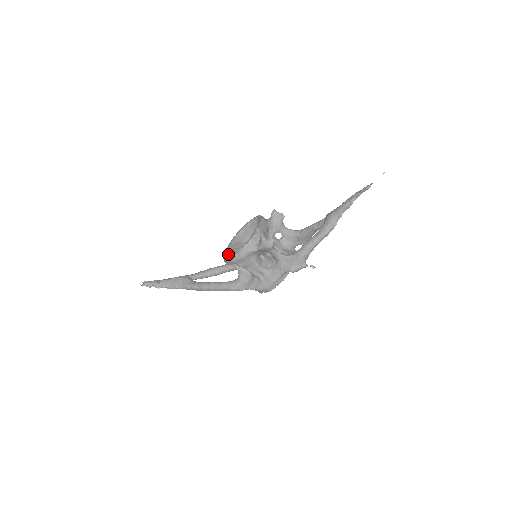
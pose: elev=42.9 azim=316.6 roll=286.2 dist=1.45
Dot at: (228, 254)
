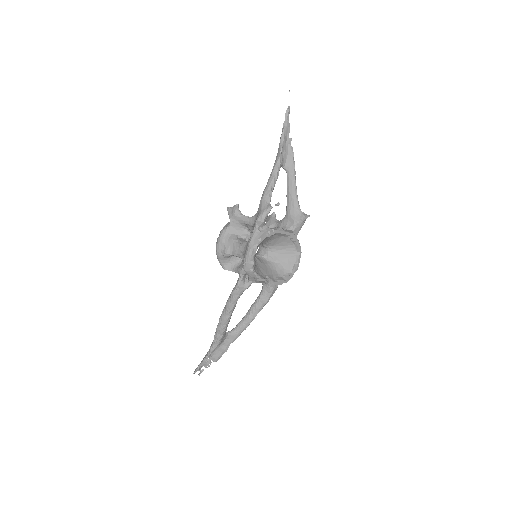
Dot at: occluded
